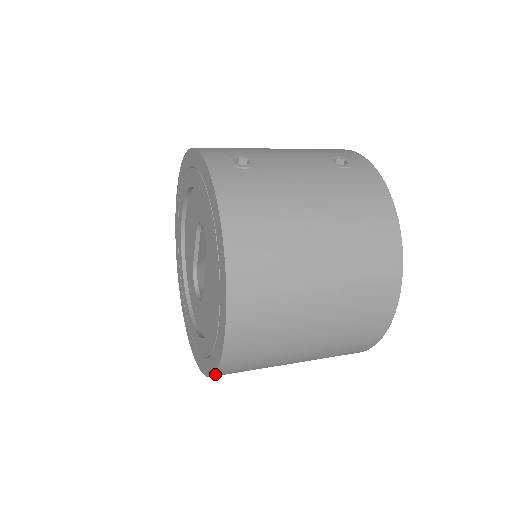
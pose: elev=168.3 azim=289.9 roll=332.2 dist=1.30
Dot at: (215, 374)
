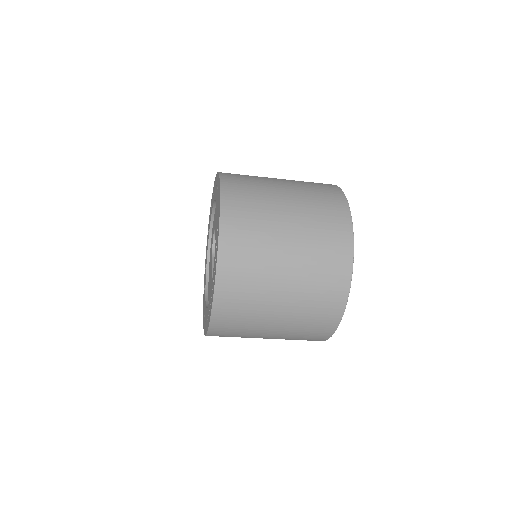
Dot at: (221, 213)
